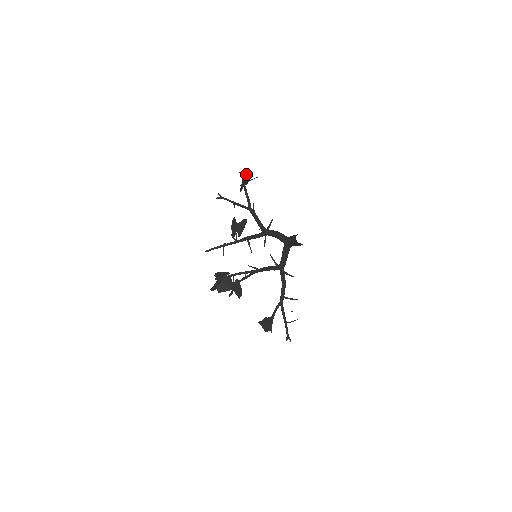
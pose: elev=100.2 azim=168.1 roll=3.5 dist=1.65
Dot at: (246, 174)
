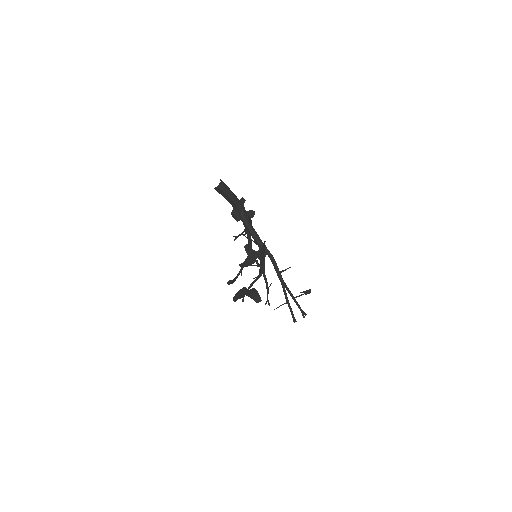
Dot at: (251, 212)
